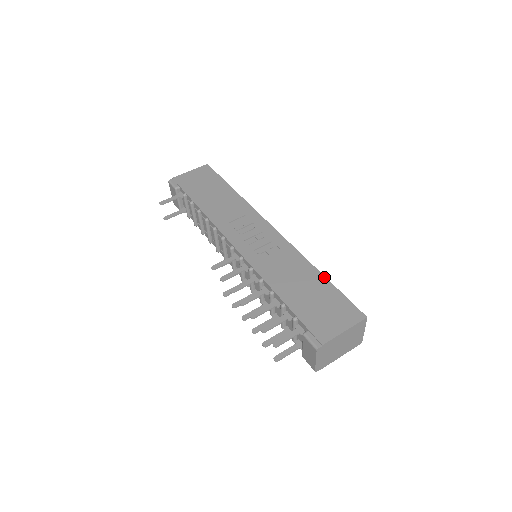
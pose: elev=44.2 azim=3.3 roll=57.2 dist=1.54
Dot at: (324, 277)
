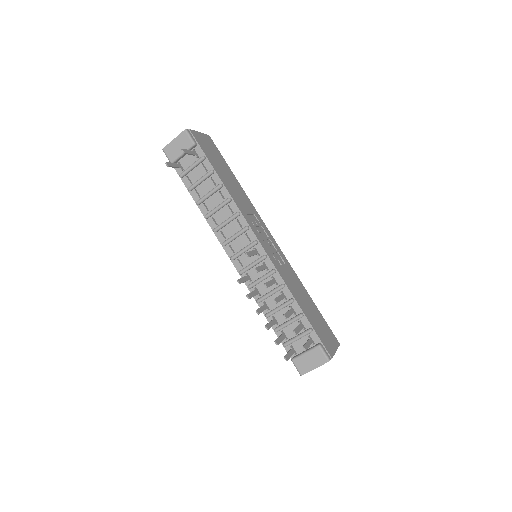
Dot at: occluded
